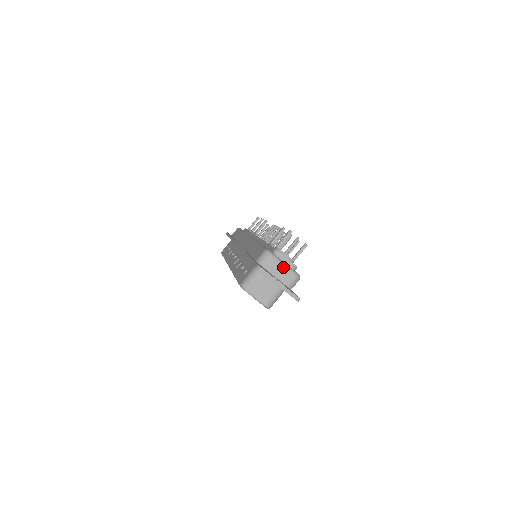
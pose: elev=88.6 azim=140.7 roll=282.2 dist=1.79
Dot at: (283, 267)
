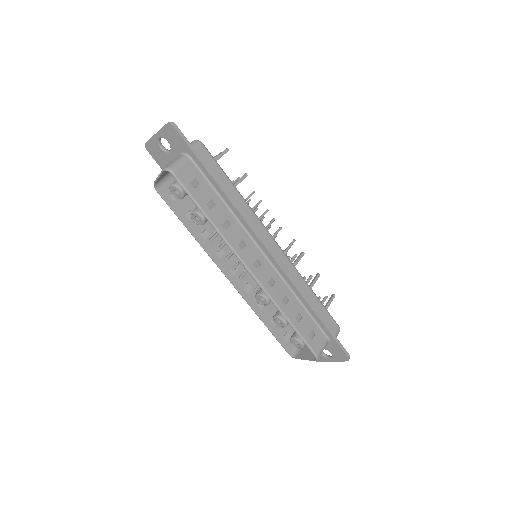
Dot at: occluded
